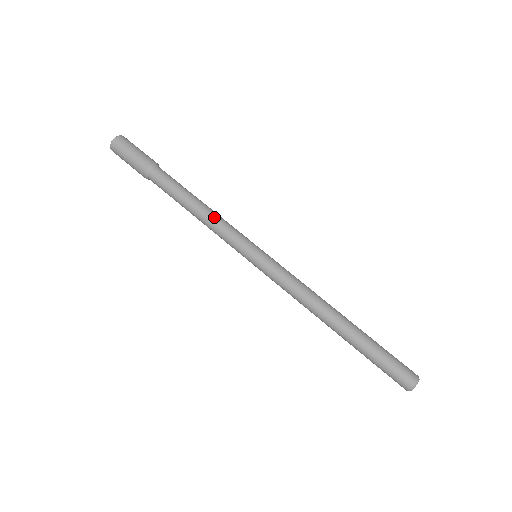
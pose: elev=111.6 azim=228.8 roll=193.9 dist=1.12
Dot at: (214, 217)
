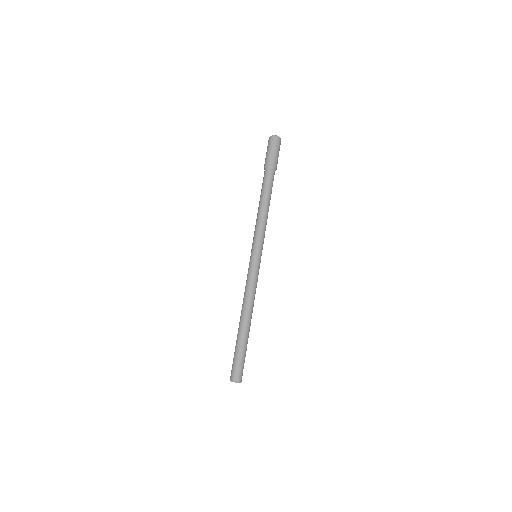
Dot at: (258, 219)
